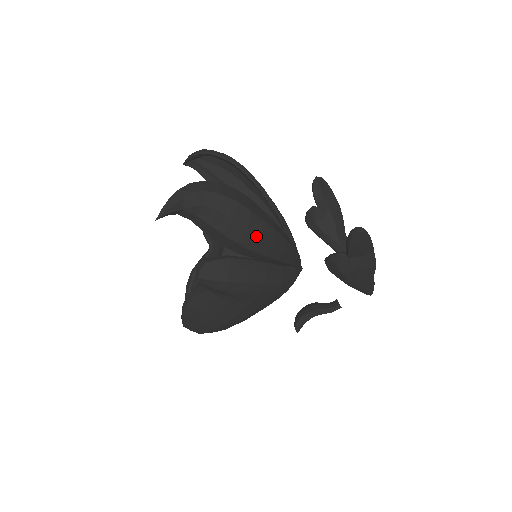
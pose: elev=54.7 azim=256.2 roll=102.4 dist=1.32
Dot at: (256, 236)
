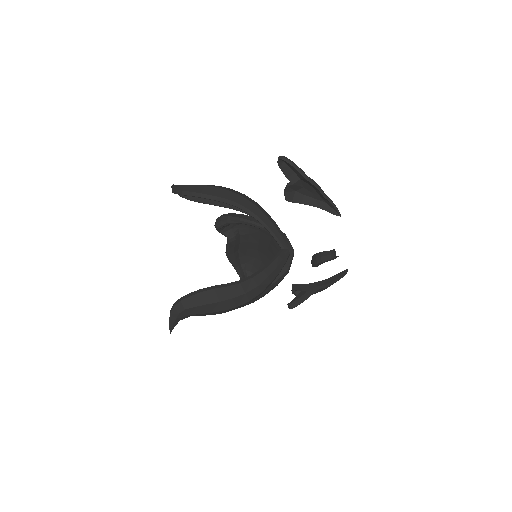
Dot at: (233, 308)
